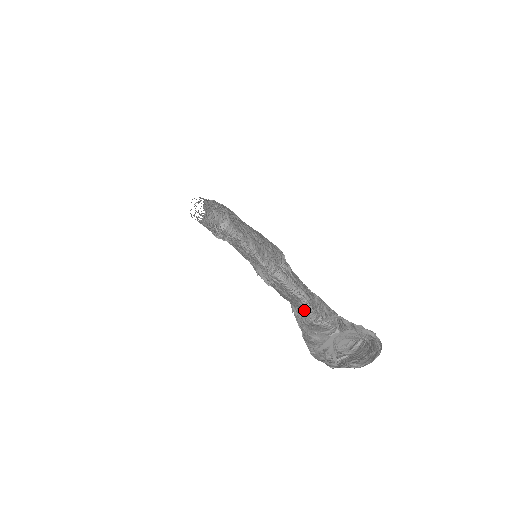
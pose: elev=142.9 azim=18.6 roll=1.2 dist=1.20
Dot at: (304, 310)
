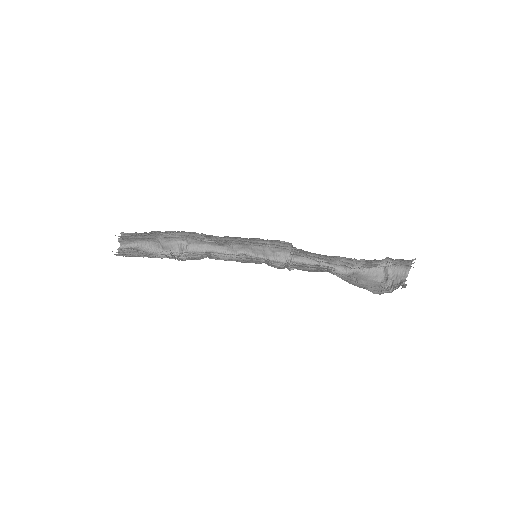
Dot at: occluded
